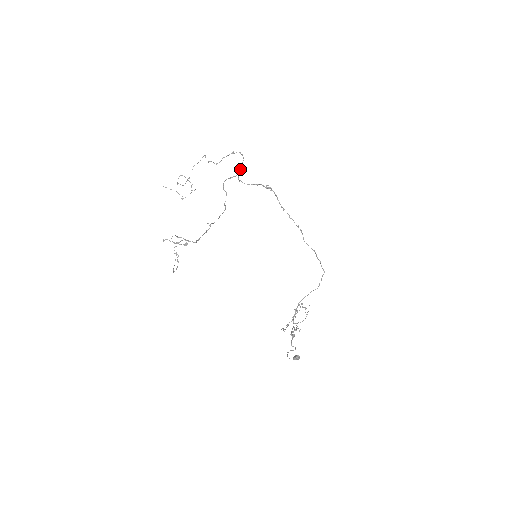
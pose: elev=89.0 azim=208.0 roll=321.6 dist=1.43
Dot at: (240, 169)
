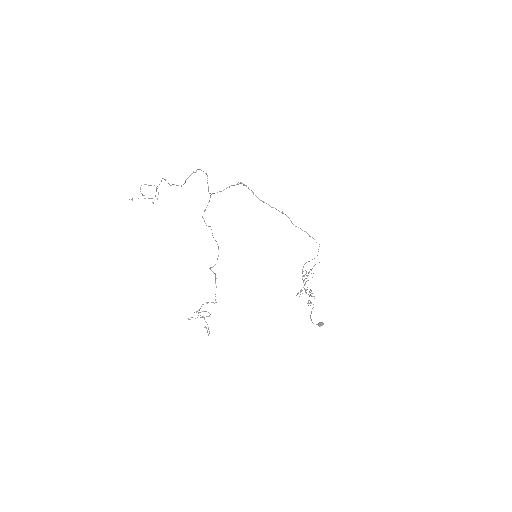
Dot at: (208, 186)
